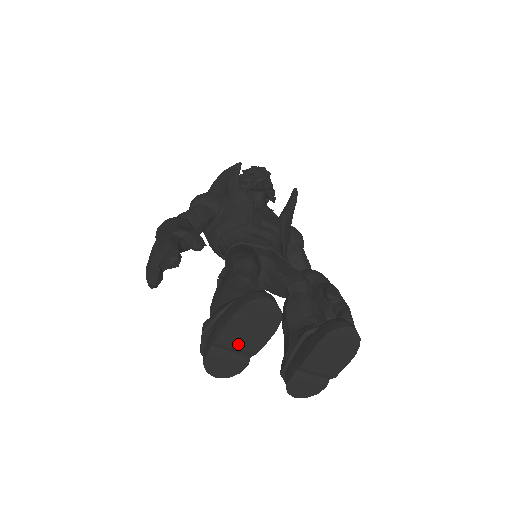
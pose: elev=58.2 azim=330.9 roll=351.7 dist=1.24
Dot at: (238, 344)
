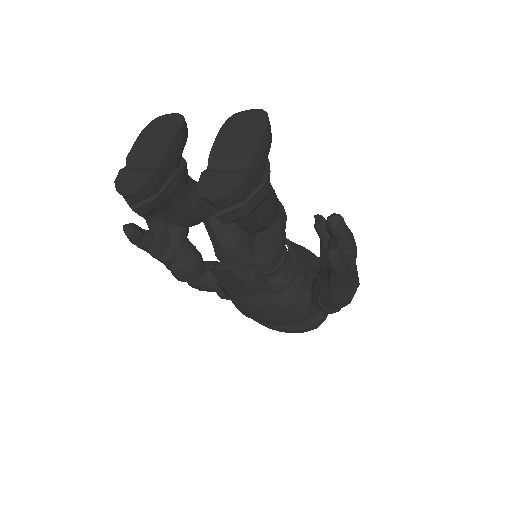
Dot at: (146, 153)
